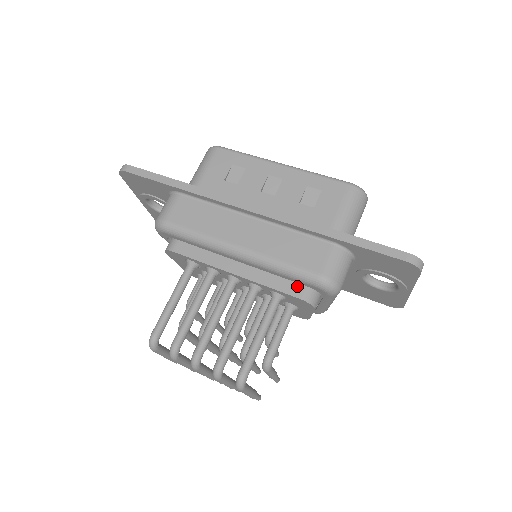
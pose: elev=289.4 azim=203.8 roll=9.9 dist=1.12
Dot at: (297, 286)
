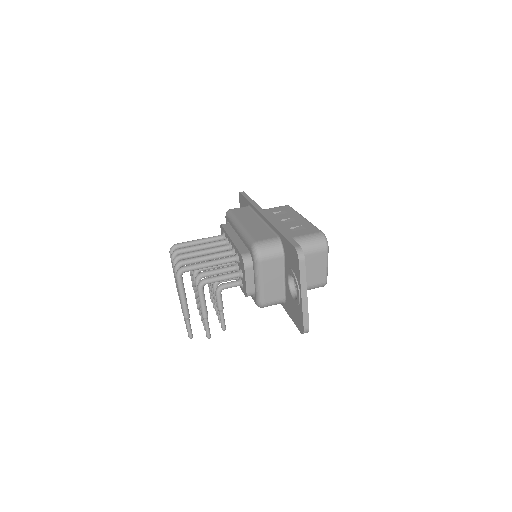
Dot at: (246, 251)
